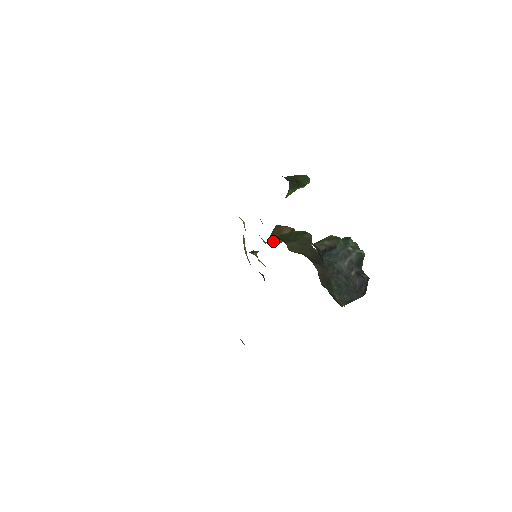
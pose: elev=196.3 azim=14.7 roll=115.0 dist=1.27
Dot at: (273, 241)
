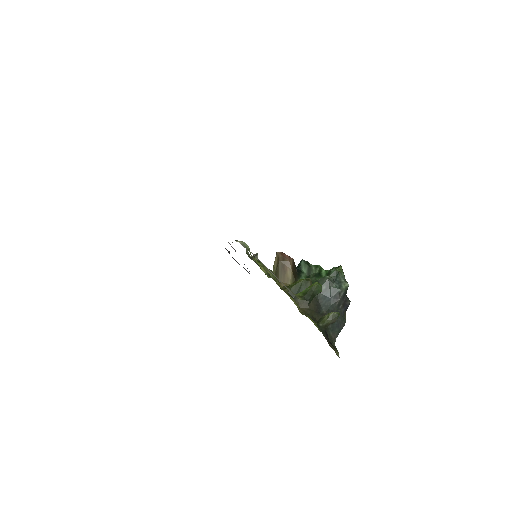
Dot at: occluded
